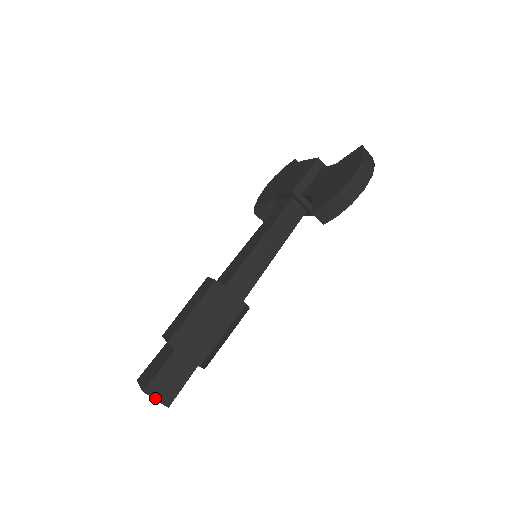
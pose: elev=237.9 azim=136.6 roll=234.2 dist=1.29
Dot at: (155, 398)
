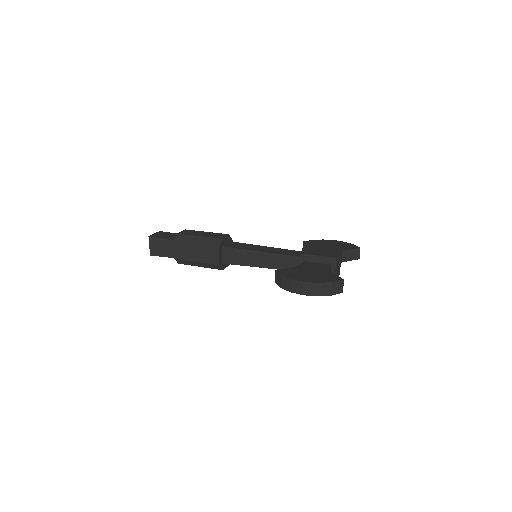
Dot at: (150, 245)
